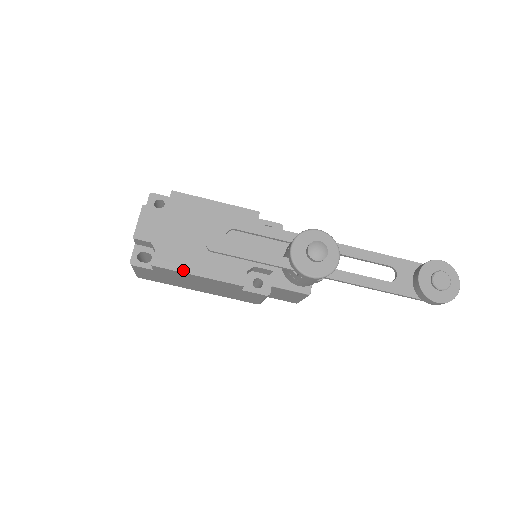
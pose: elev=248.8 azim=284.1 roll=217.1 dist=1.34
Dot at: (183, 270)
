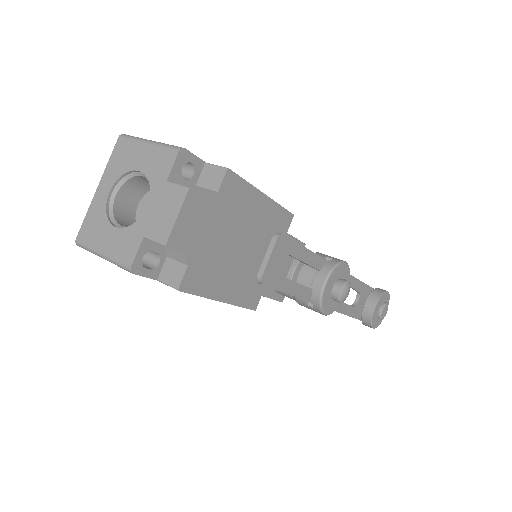
Dot at: (210, 295)
